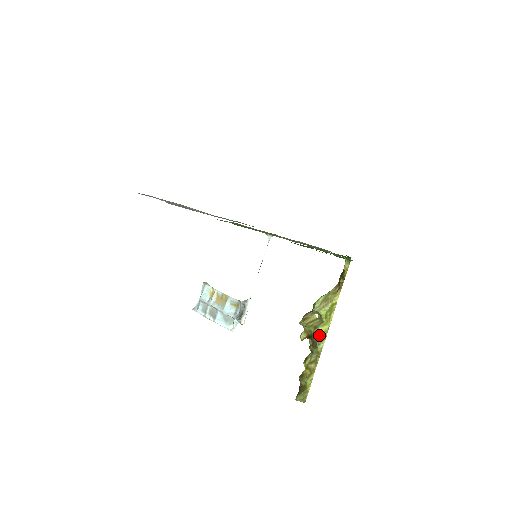
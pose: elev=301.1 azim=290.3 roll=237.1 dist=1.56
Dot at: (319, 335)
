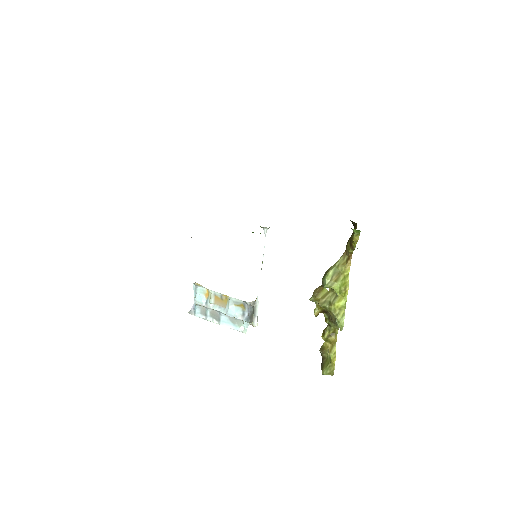
Dot at: (336, 311)
